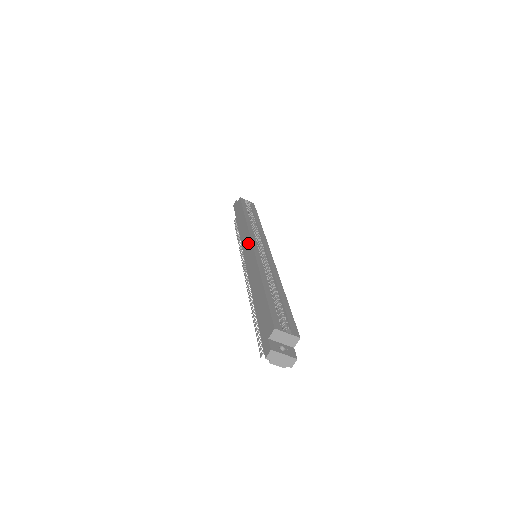
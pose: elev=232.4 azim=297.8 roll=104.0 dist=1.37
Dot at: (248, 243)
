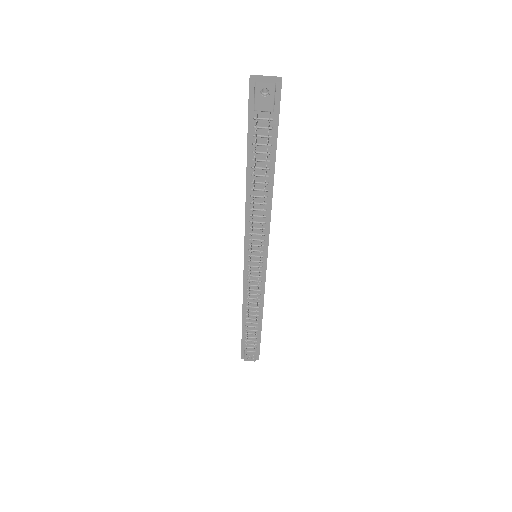
Dot at: occluded
